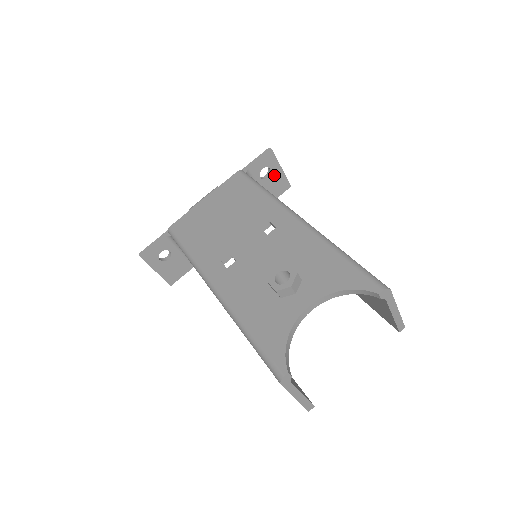
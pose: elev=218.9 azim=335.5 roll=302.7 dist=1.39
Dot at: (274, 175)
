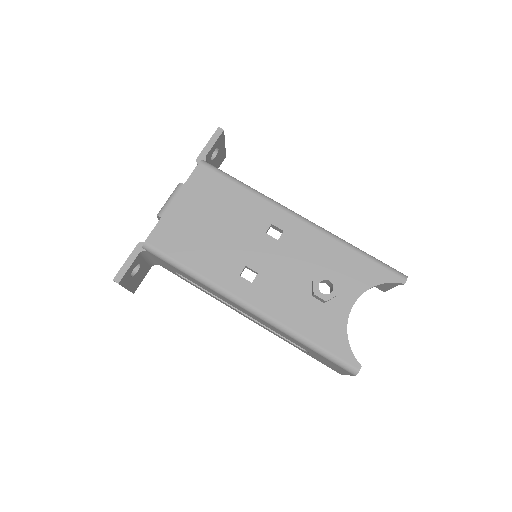
Dot at: (219, 152)
